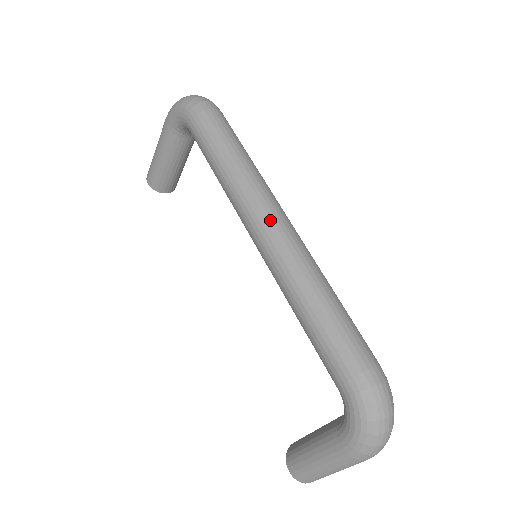
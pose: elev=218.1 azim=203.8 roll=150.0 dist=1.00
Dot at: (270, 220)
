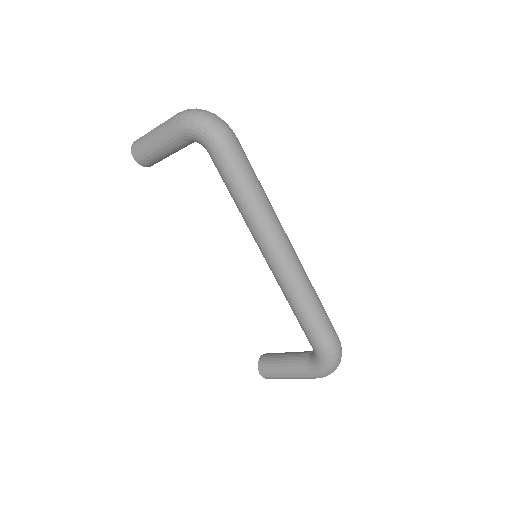
Dot at: (283, 249)
